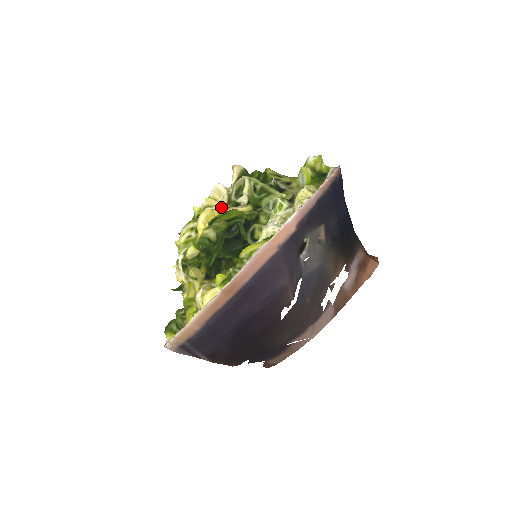
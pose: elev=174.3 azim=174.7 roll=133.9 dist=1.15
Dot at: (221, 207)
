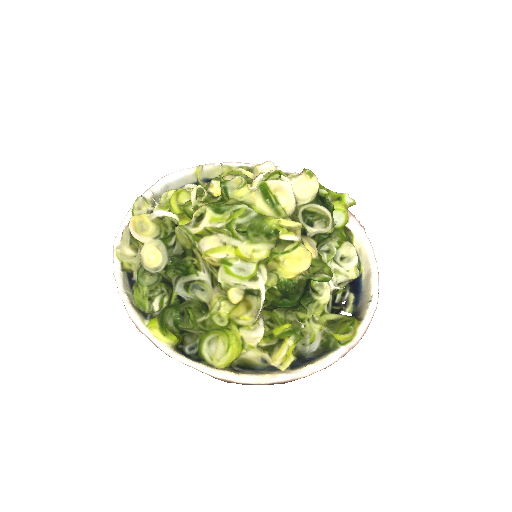
Dot at: occluded
